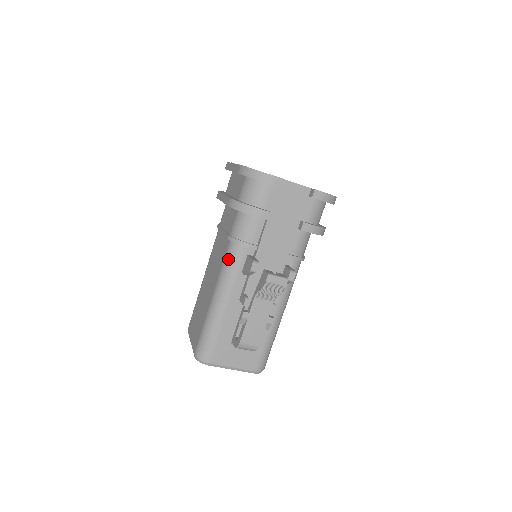
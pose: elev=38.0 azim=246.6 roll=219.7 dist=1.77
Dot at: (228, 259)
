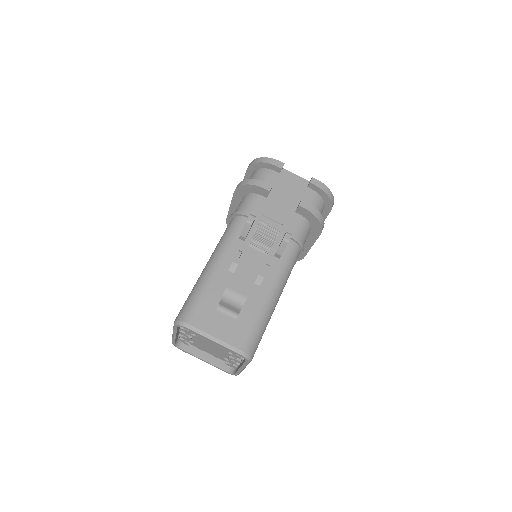
Dot at: (227, 229)
